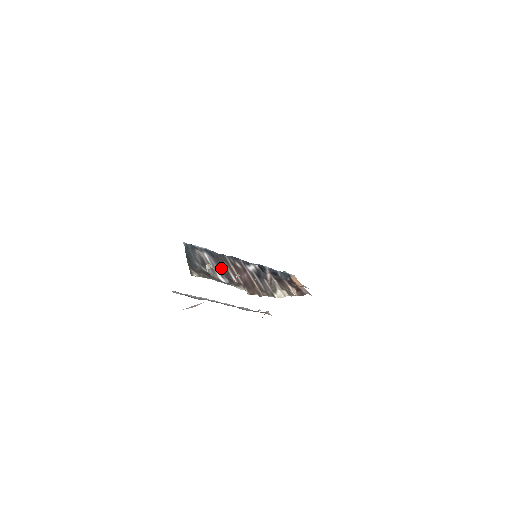
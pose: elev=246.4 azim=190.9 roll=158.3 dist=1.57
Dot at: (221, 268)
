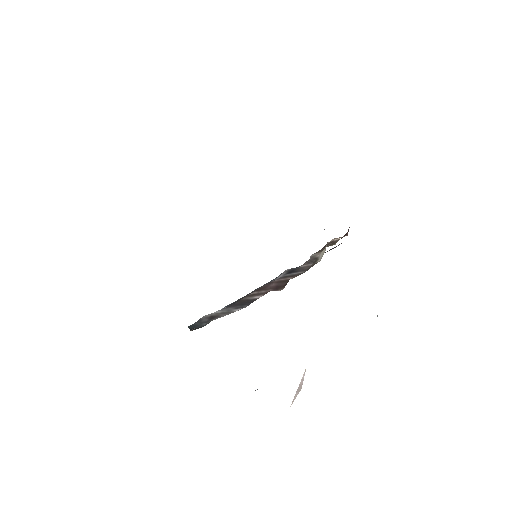
Dot at: (240, 305)
